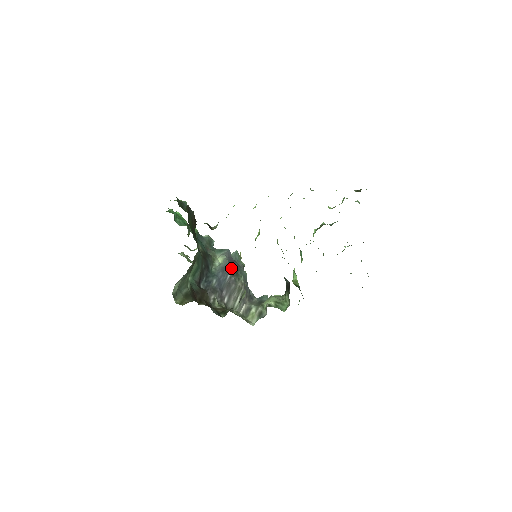
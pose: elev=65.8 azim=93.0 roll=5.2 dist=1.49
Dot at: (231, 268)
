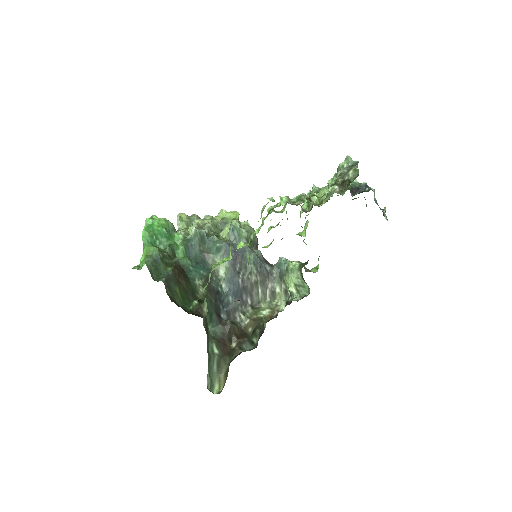
Dot at: (238, 269)
